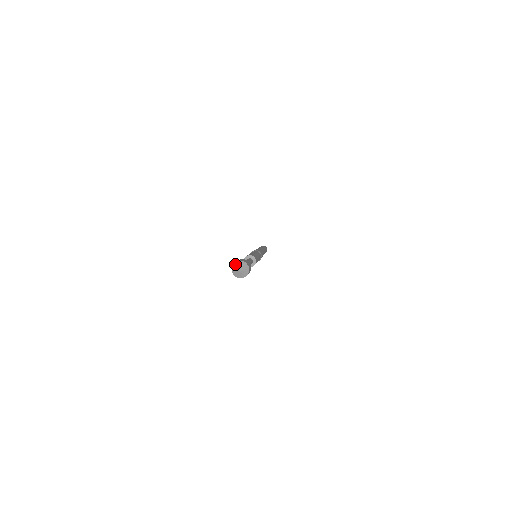
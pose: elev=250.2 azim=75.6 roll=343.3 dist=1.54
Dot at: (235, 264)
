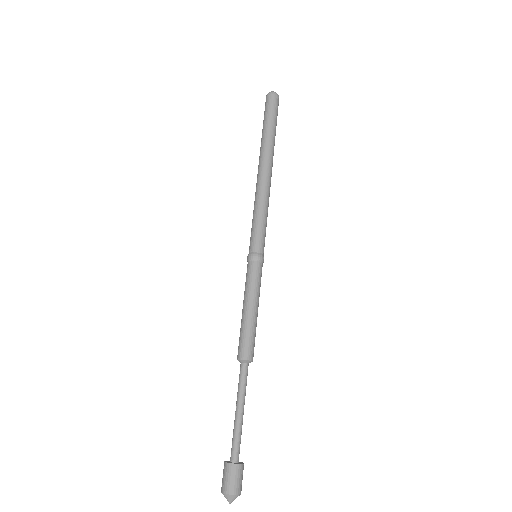
Dot at: (230, 497)
